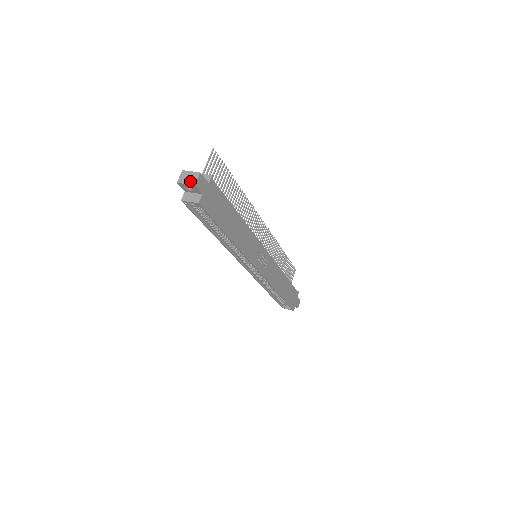
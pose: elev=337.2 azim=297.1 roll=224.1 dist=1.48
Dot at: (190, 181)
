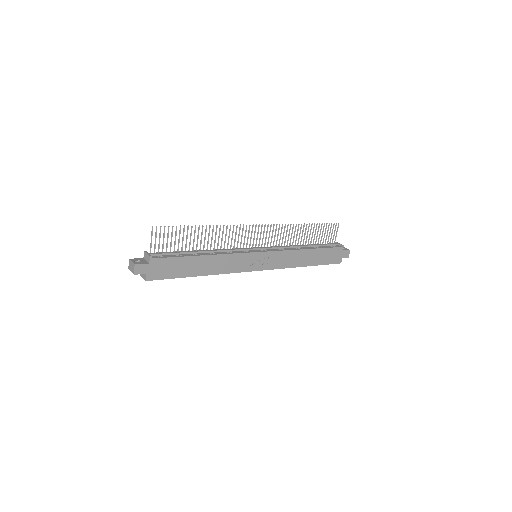
Dot at: (132, 270)
